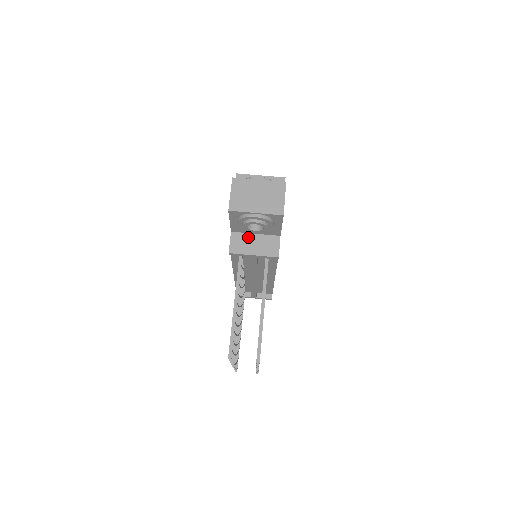
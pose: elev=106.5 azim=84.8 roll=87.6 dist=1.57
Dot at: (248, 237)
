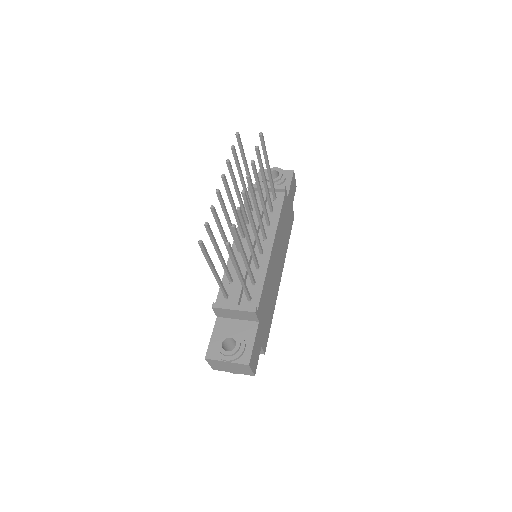
Dot at: occluded
